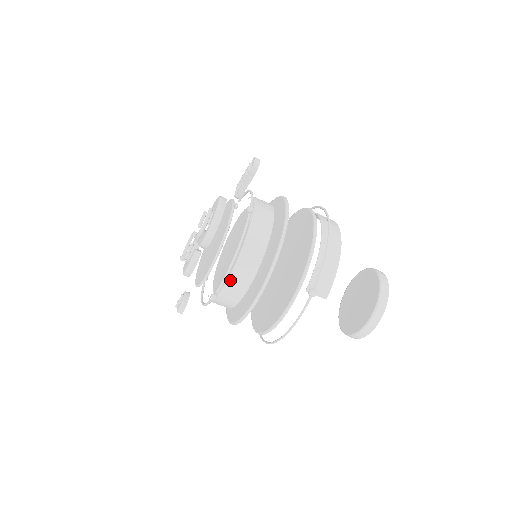
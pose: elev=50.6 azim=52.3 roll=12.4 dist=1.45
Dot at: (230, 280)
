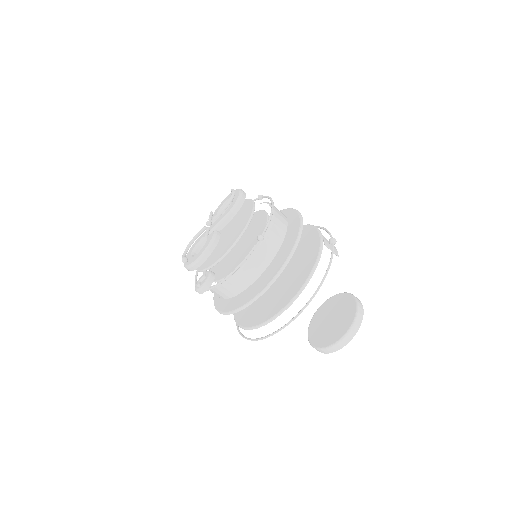
Dot at: (271, 225)
